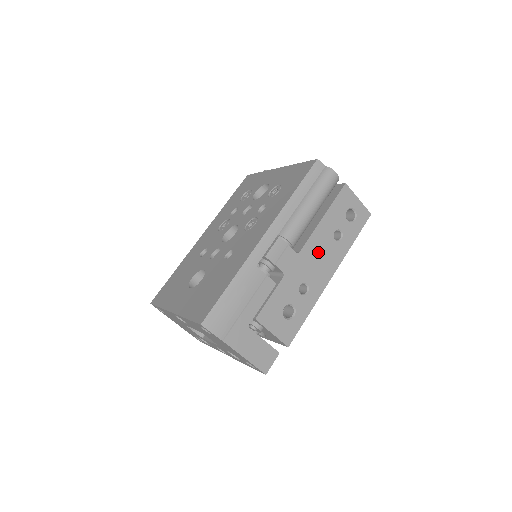
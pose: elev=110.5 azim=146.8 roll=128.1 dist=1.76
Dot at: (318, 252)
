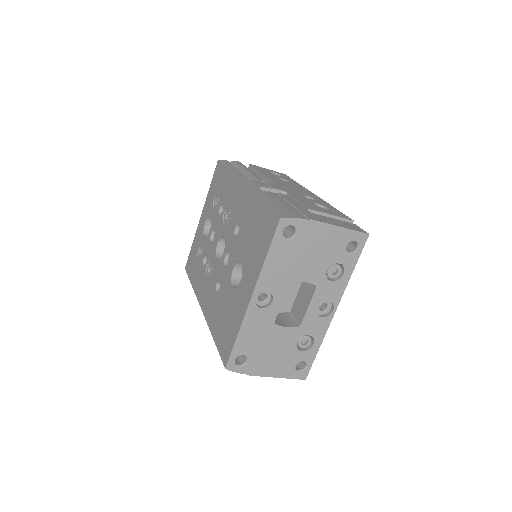
Dot at: (286, 185)
